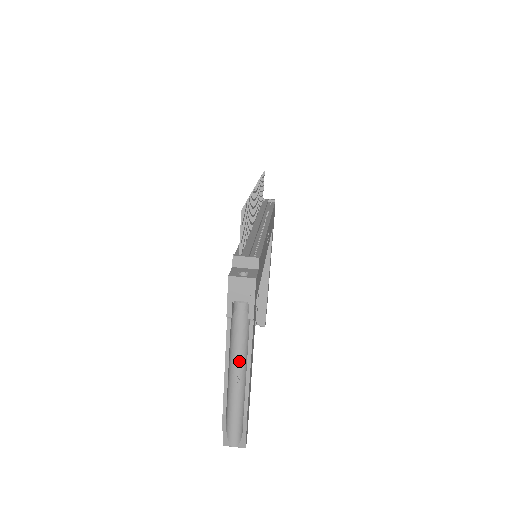
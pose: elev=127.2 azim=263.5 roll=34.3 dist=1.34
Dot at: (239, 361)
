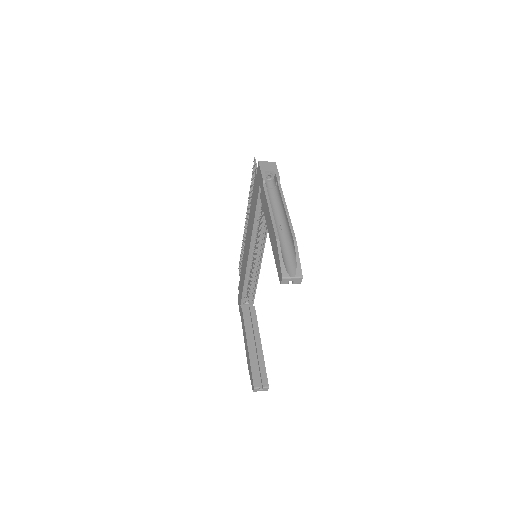
Dot at: (277, 216)
